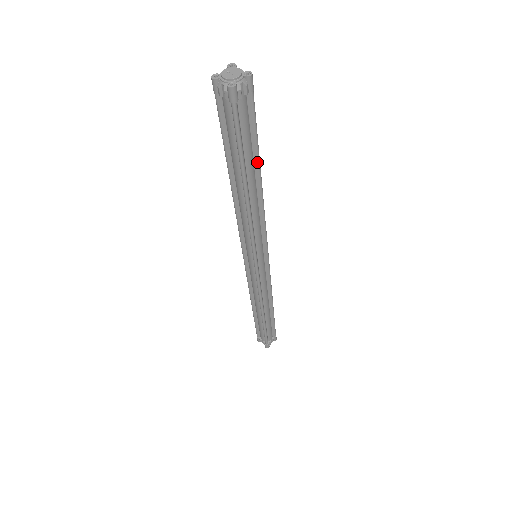
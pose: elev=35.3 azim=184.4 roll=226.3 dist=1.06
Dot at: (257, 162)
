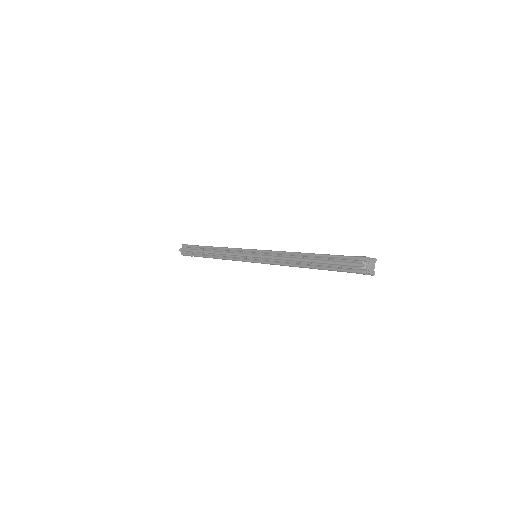
Dot at: occluded
